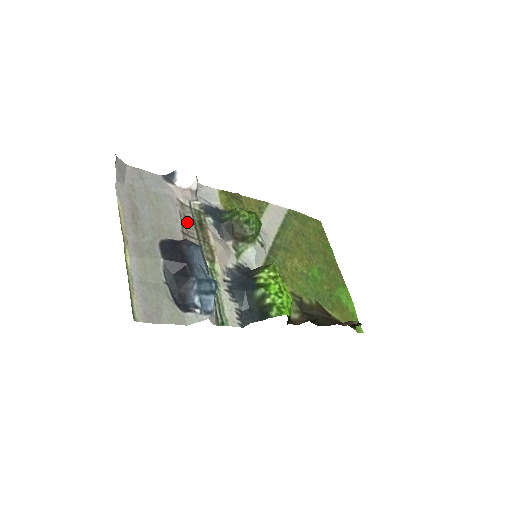
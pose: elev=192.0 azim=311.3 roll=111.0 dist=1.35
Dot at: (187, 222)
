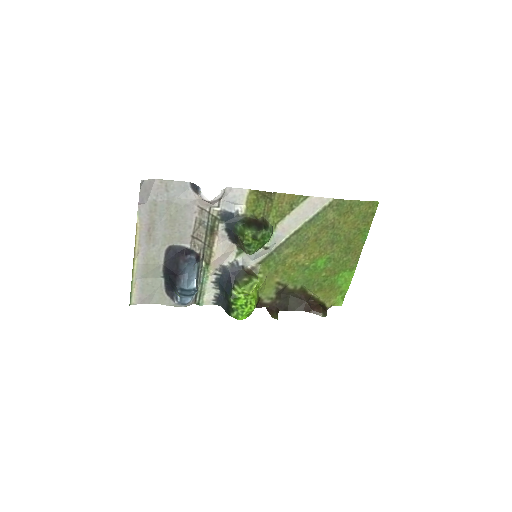
Dot at: (201, 226)
